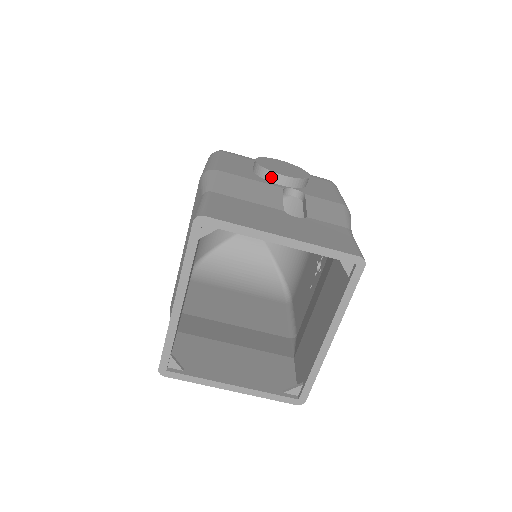
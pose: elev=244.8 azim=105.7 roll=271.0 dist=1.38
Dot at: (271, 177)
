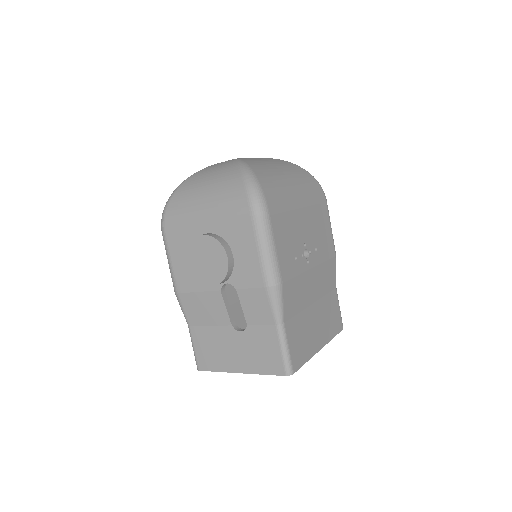
Dot at: occluded
